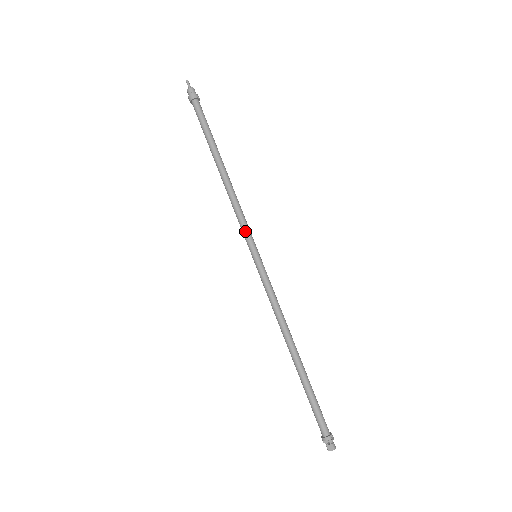
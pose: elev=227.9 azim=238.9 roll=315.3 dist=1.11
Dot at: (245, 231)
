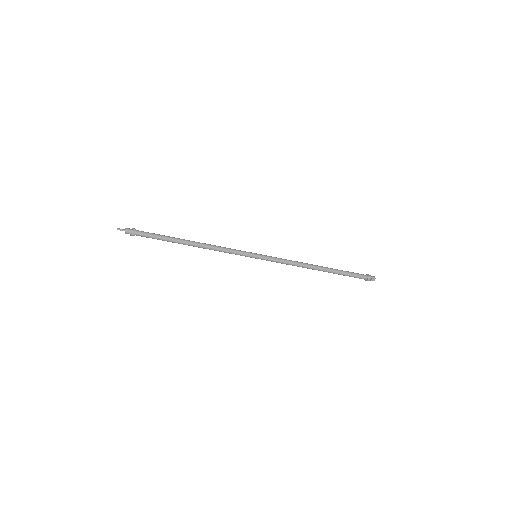
Dot at: (239, 254)
